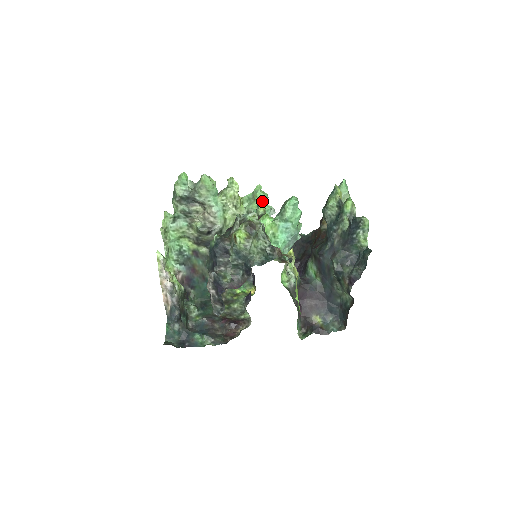
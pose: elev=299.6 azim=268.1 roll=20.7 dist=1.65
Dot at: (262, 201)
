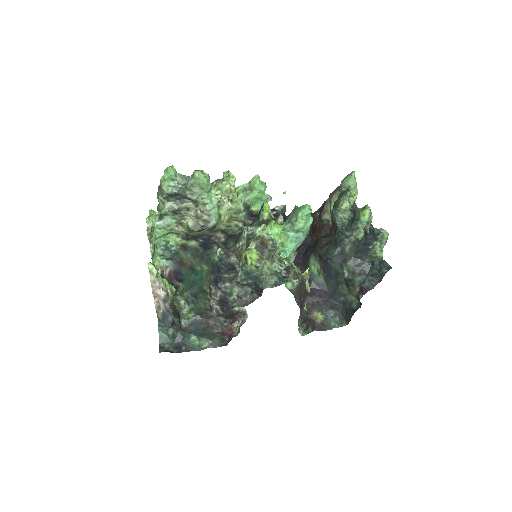
Dot at: (268, 204)
